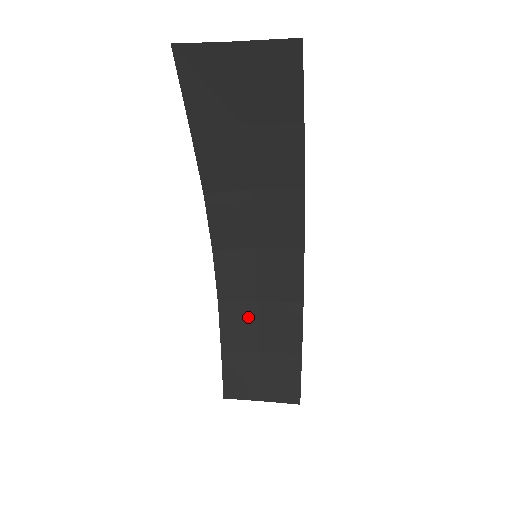
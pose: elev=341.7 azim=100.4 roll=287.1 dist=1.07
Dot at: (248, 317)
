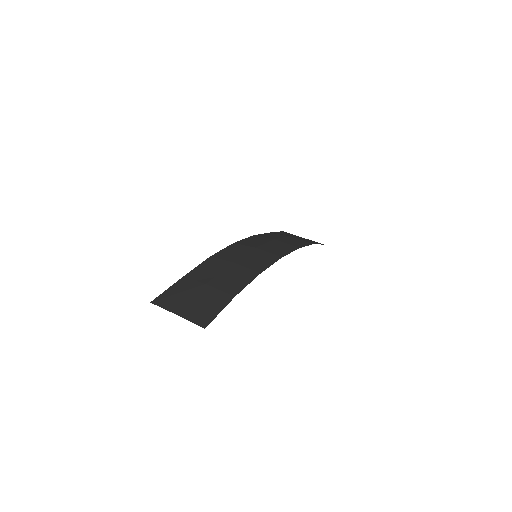
Dot at: (274, 237)
